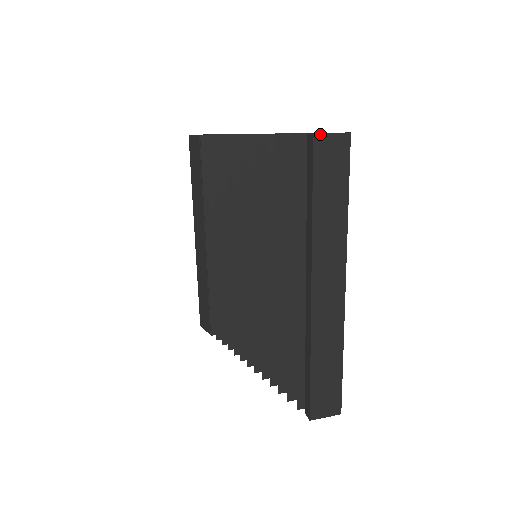
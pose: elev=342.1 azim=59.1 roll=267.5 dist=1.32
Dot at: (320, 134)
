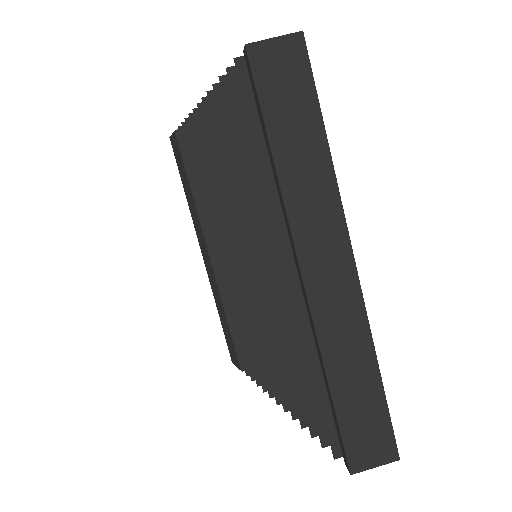
Dot at: (256, 43)
